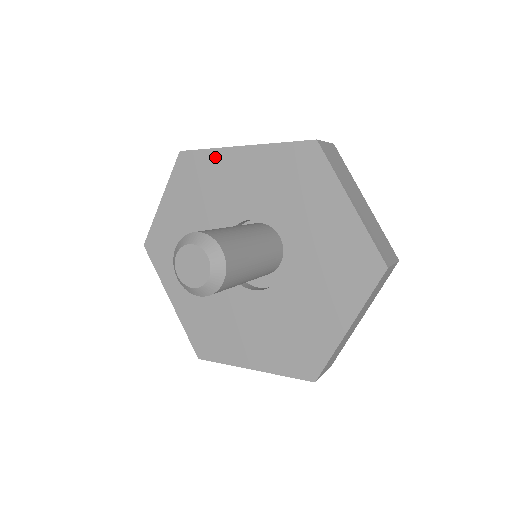
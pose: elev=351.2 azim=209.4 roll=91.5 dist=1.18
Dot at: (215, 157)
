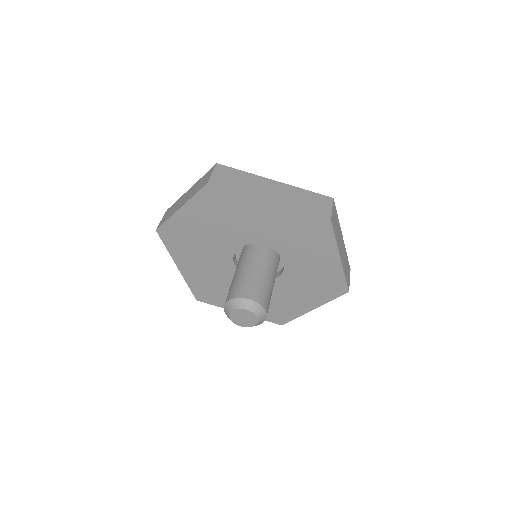
Dot at: (242, 200)
